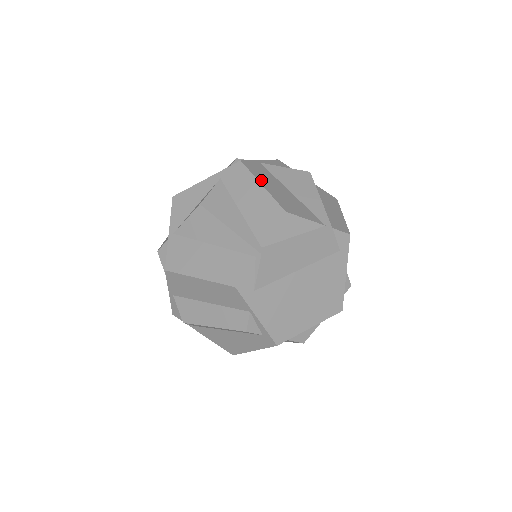
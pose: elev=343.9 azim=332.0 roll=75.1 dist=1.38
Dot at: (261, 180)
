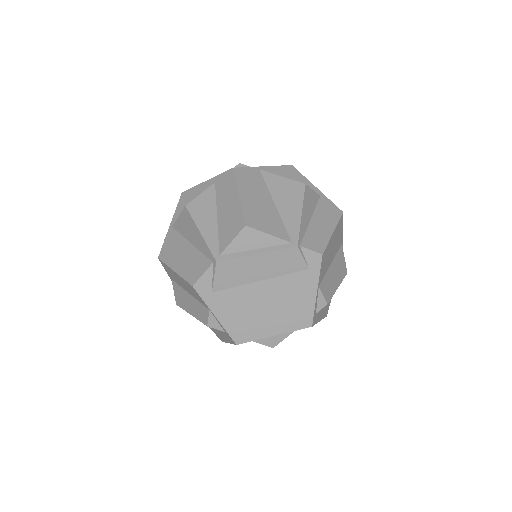
Dot at: (242, 190)
